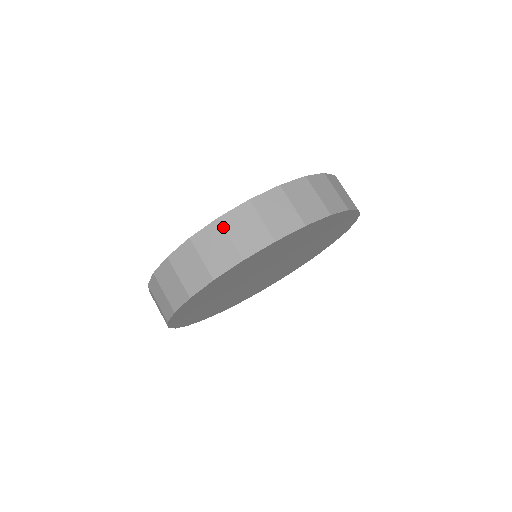
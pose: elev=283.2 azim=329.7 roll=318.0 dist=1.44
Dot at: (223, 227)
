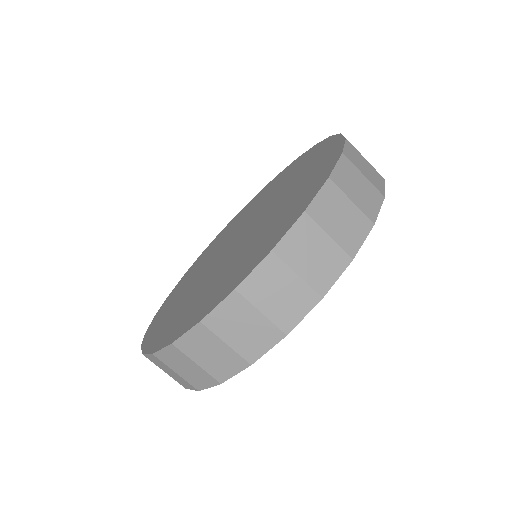
Dot at: occluded
